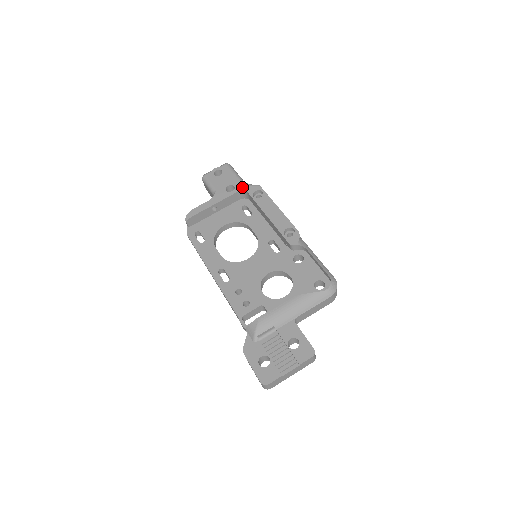
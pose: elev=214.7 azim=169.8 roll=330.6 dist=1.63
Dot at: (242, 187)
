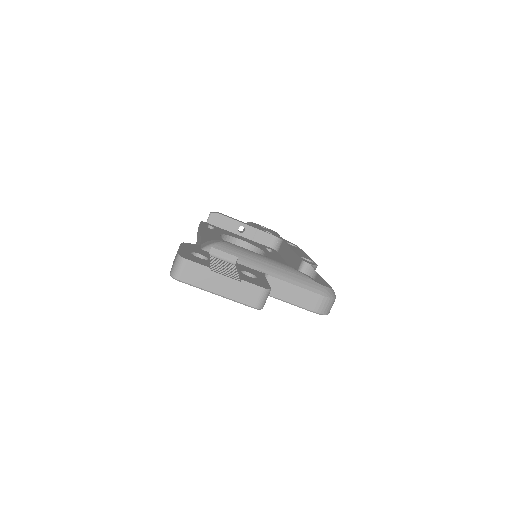
Dot at: (280, 237)
